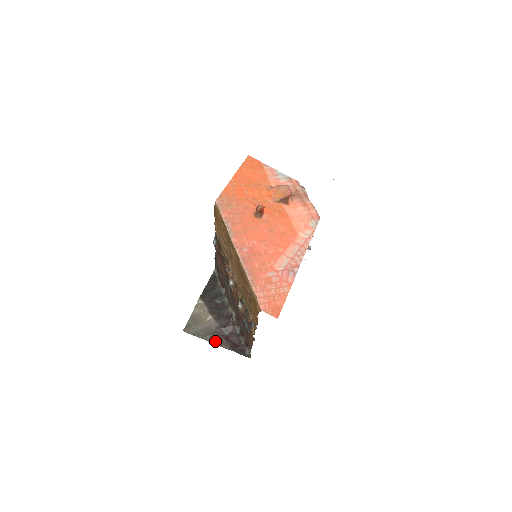
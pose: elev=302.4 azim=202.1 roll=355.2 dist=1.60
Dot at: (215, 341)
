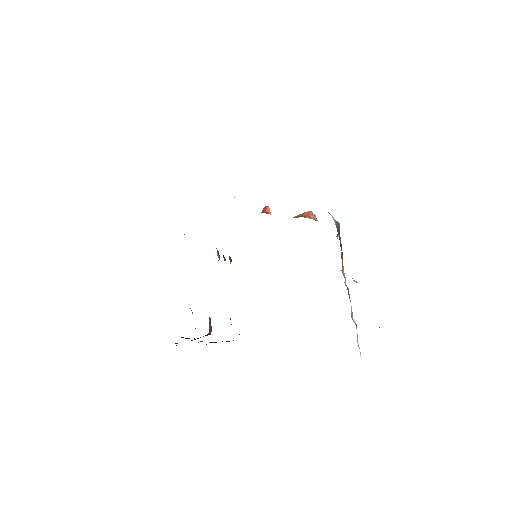
Dot at: occluded
